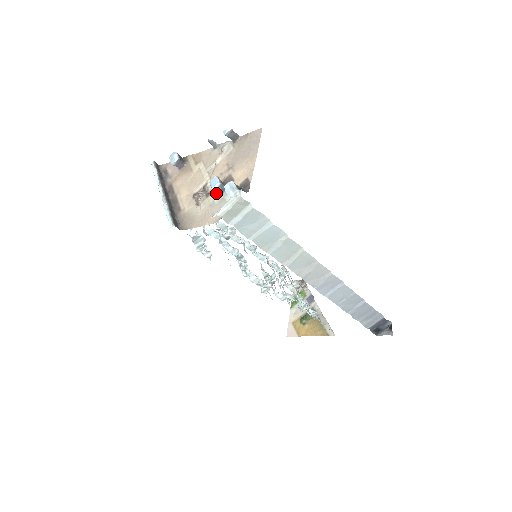
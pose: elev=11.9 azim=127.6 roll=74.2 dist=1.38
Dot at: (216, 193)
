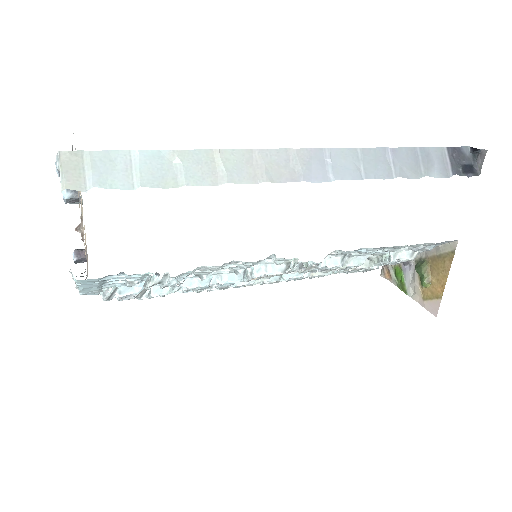
Dot at: occluded
